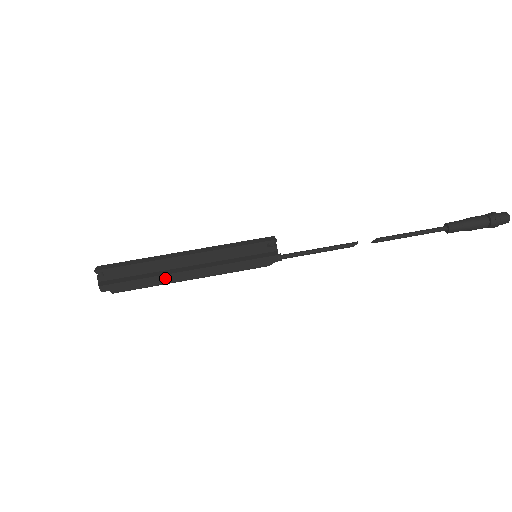
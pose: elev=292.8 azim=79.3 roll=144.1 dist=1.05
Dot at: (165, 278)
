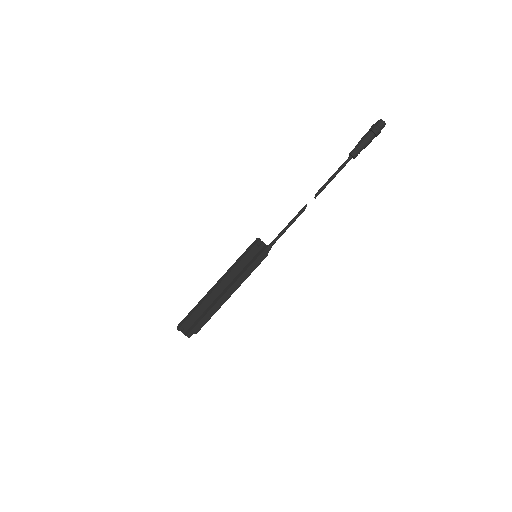
Dot at: (217, 306)
